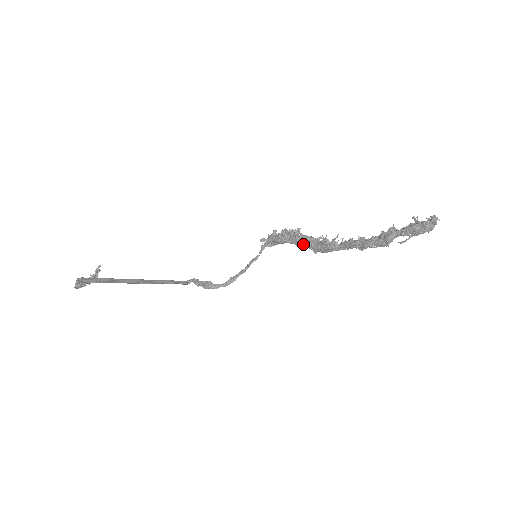
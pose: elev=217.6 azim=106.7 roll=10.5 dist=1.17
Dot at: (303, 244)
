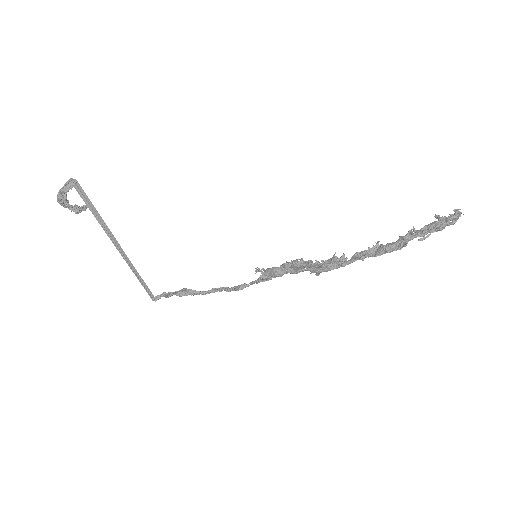
Dot at: occluded
